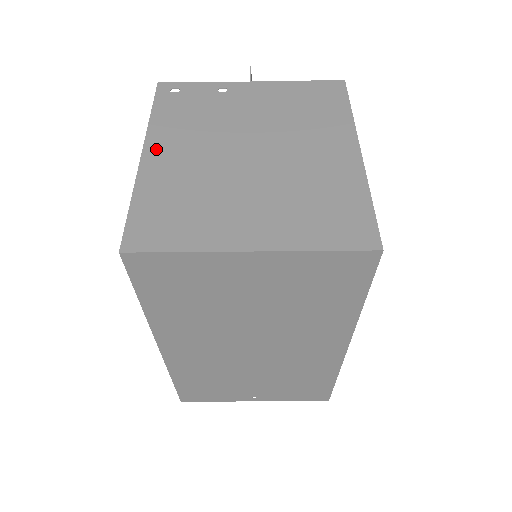
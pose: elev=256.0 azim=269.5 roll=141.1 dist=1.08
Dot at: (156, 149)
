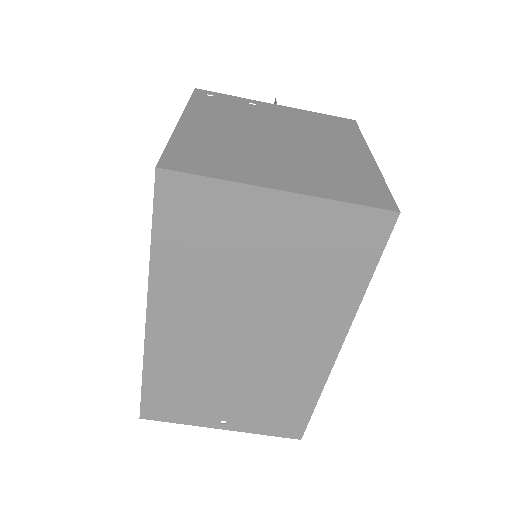
Dot at: (193, 120)
